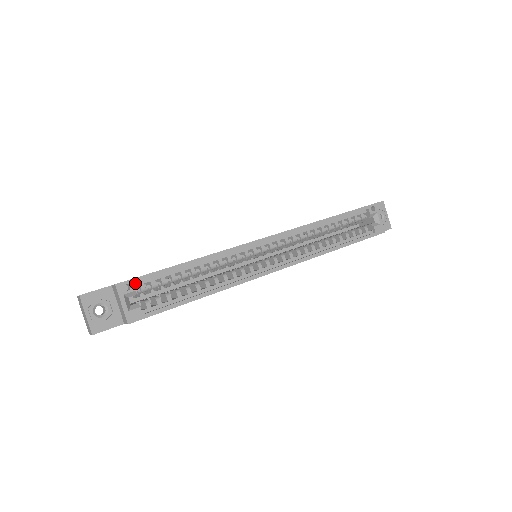
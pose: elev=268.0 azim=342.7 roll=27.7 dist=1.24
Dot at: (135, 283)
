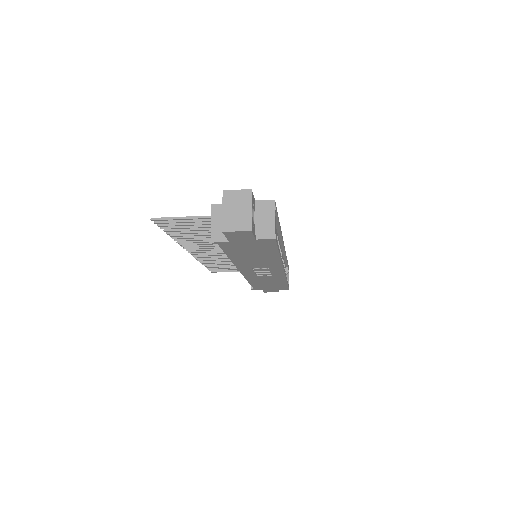
Dot at: occluded
